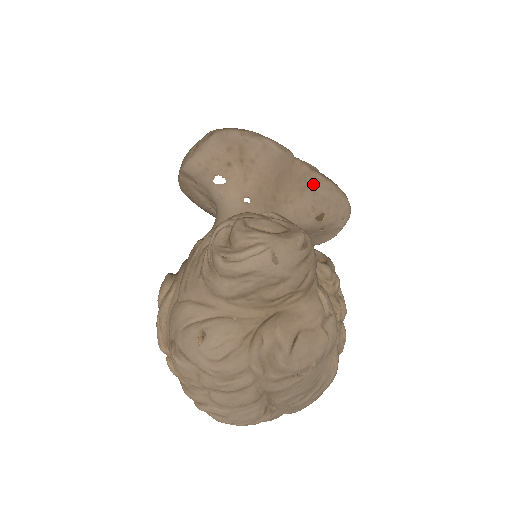
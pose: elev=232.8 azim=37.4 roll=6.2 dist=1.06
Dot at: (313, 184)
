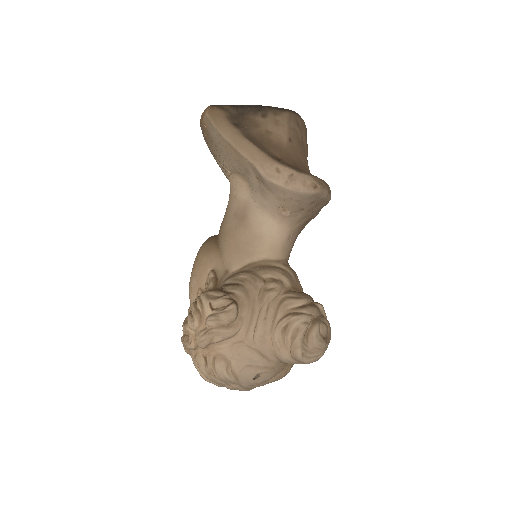
Dot at: occluded
